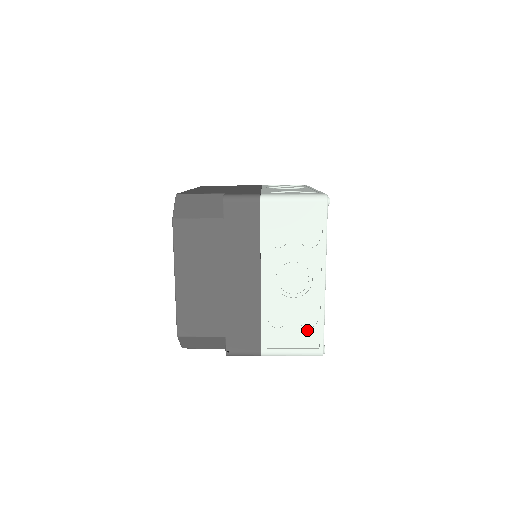
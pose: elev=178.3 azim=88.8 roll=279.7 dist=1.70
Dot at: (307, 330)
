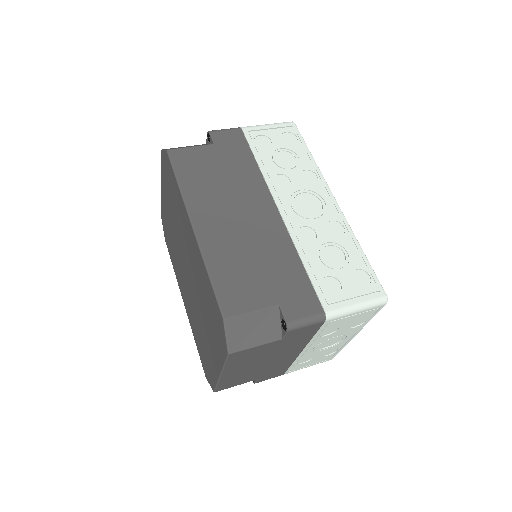
Dot at: (326, 357)
